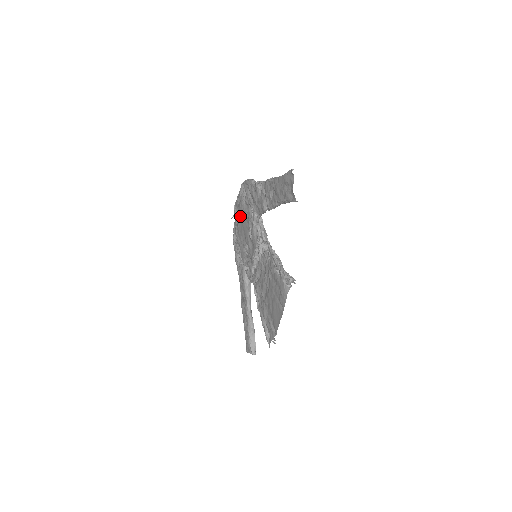
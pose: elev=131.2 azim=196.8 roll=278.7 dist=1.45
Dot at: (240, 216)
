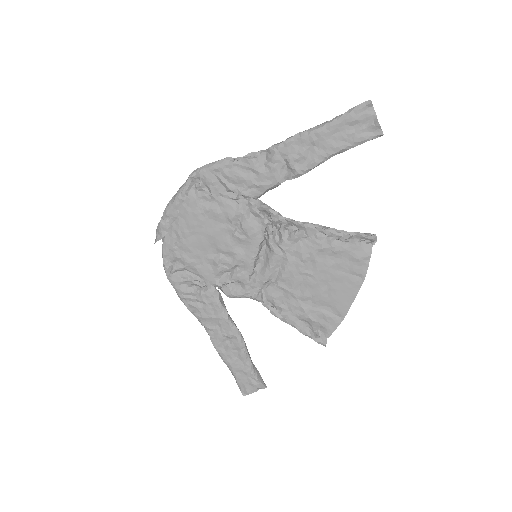
Dot at: (192, 224)
